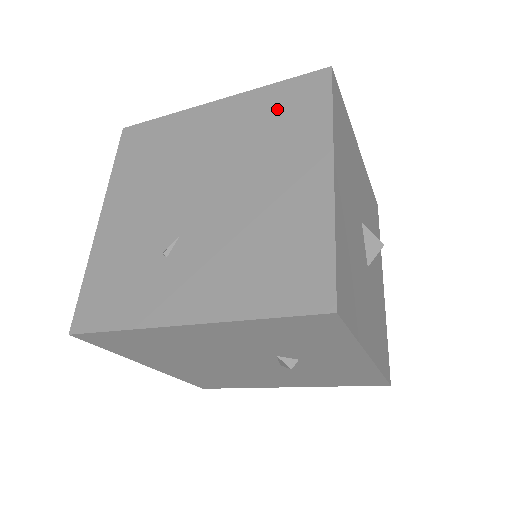
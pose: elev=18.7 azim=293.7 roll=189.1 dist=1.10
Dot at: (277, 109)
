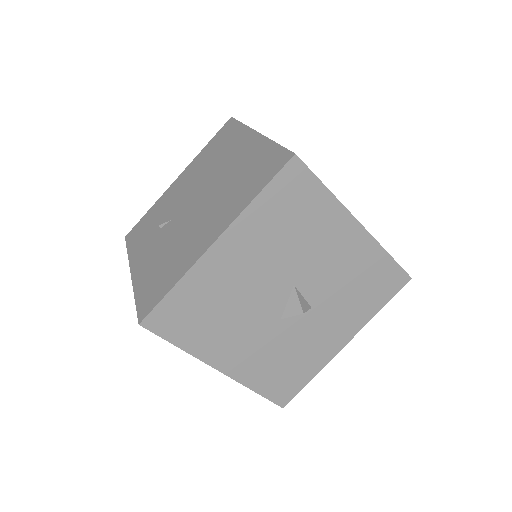
Dot at: (254, 167)
